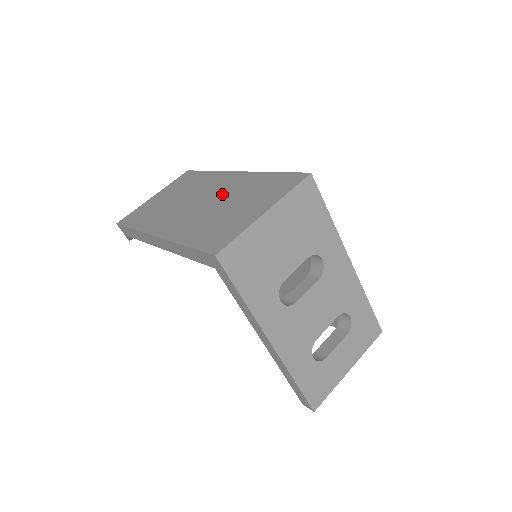
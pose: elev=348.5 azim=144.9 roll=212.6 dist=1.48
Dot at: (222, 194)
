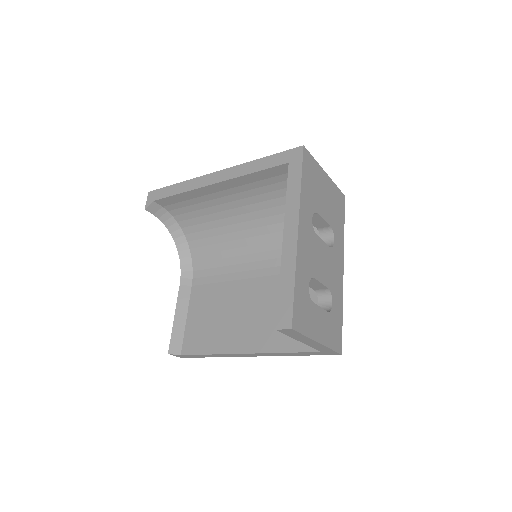
Dot at: occluded
